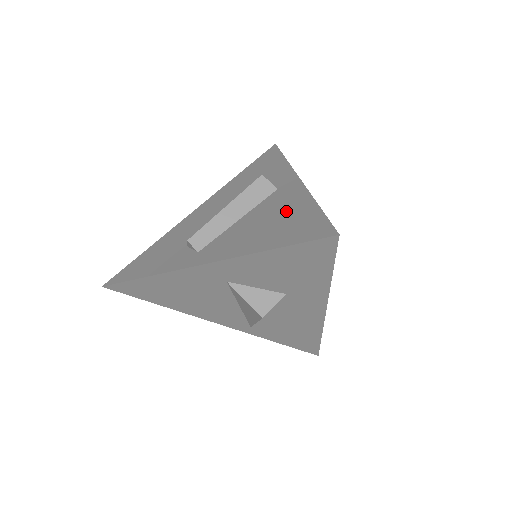
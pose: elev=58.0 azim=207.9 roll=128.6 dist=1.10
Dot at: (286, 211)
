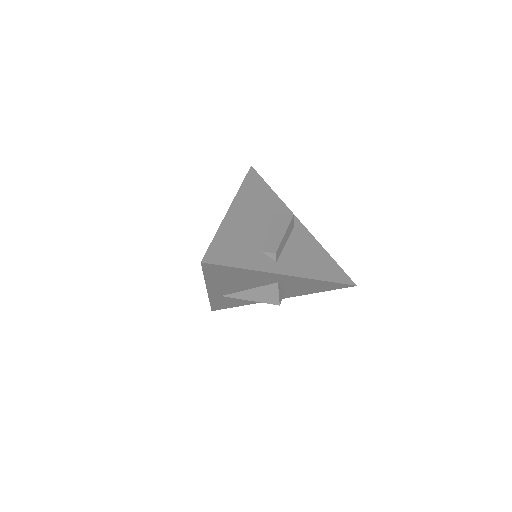
Dot at: (316, 253)
